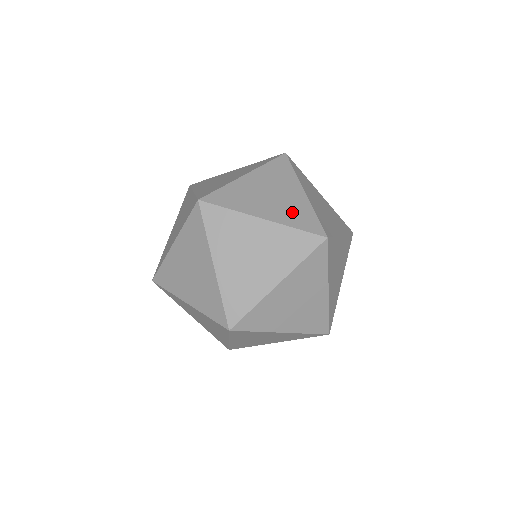
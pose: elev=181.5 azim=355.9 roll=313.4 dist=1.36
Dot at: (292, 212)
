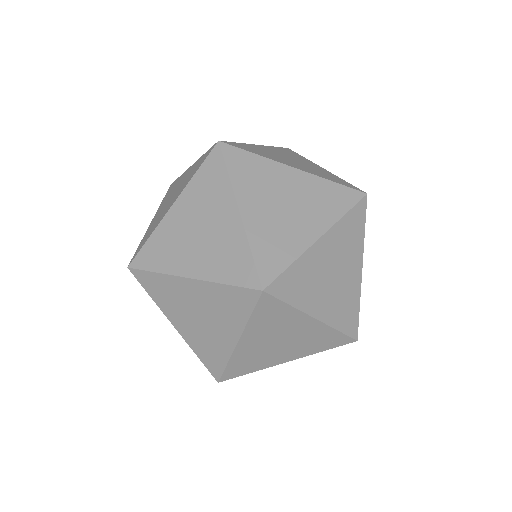
Dot at: (222, 256)
